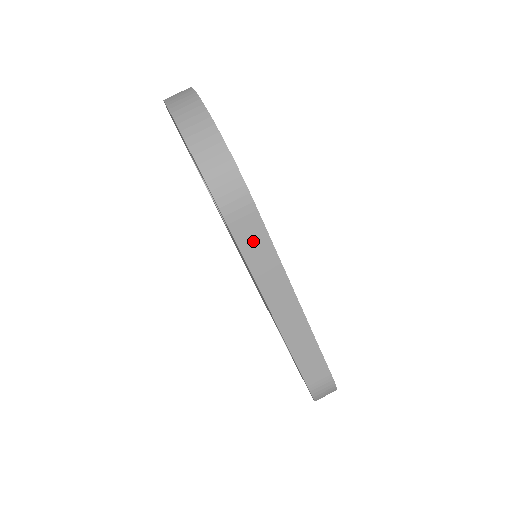
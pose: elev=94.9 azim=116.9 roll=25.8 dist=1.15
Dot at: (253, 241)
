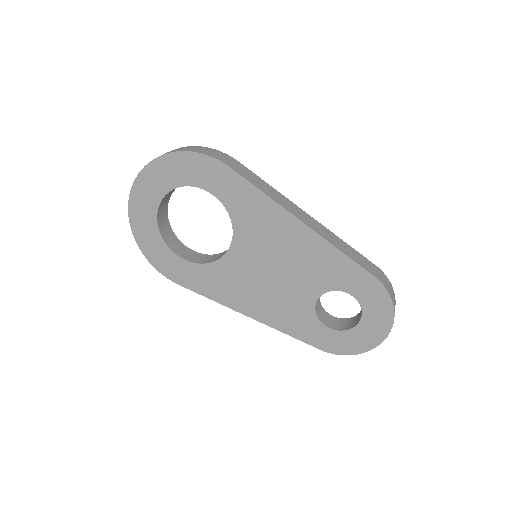
Dot at: (251, 177)
